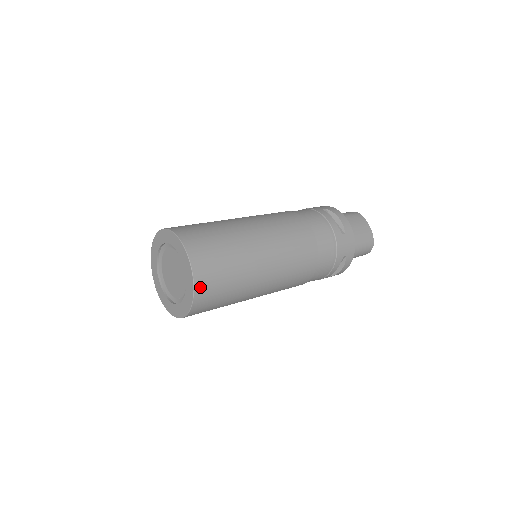
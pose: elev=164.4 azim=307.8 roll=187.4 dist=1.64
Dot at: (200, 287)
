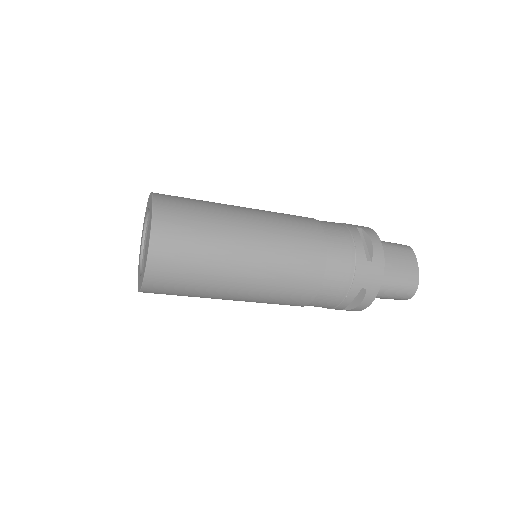
Dot at: (155, 260)
